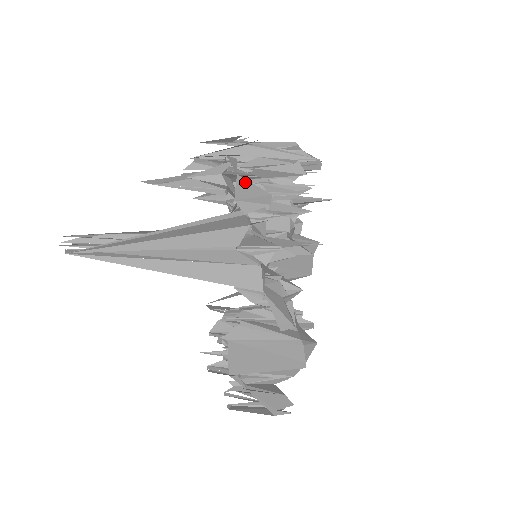
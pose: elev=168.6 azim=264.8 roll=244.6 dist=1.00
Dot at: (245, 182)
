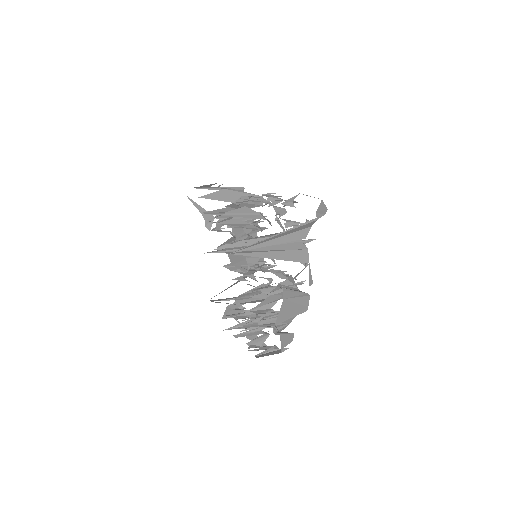
Dot at: (323, 203)
